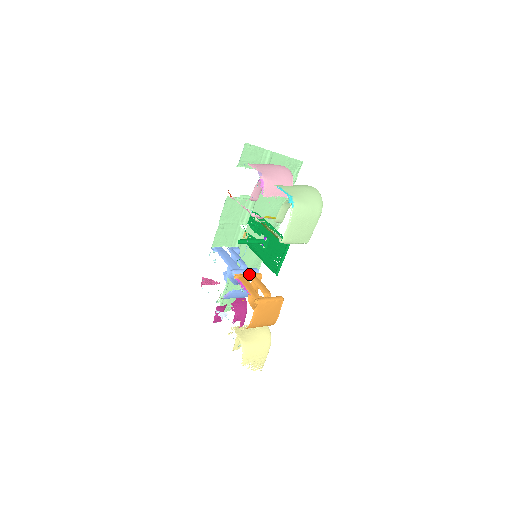
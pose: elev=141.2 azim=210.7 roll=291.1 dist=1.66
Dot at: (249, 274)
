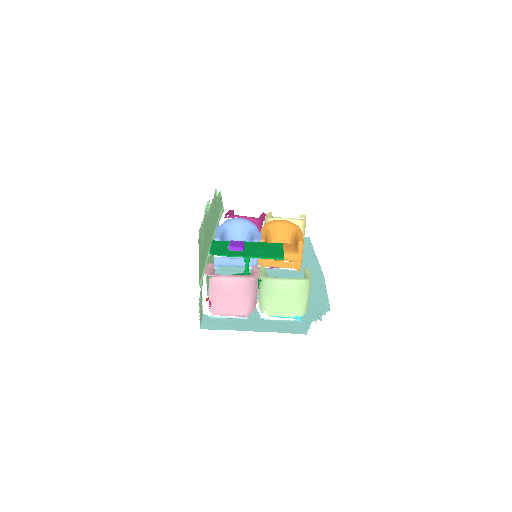
Dot at: (266, 260)
